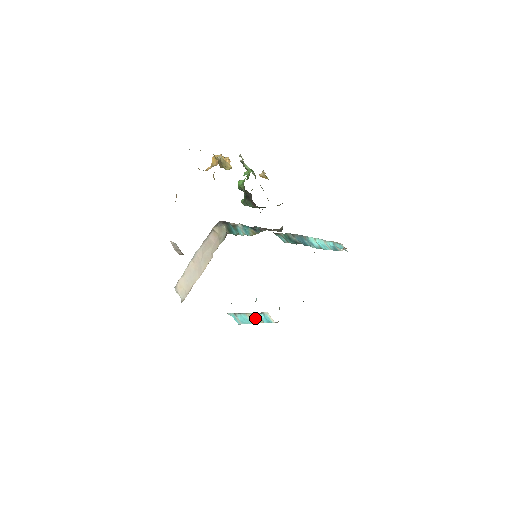
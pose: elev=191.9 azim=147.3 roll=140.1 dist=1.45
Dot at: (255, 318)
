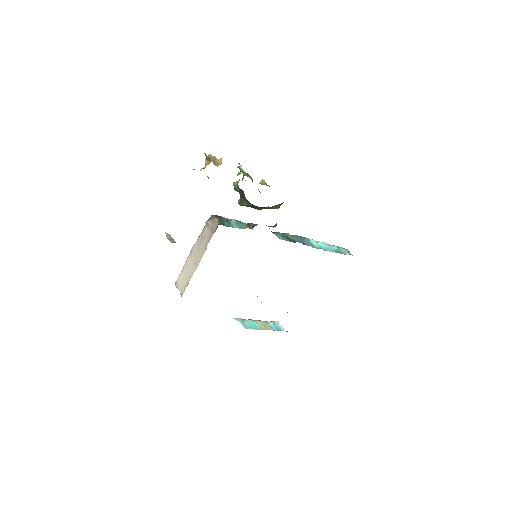
Dot at: (264, 325)
